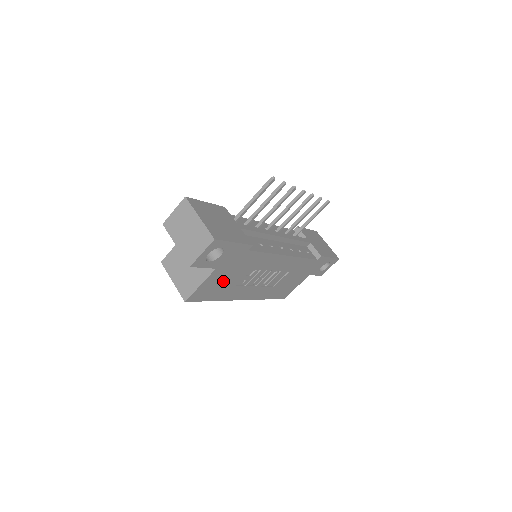
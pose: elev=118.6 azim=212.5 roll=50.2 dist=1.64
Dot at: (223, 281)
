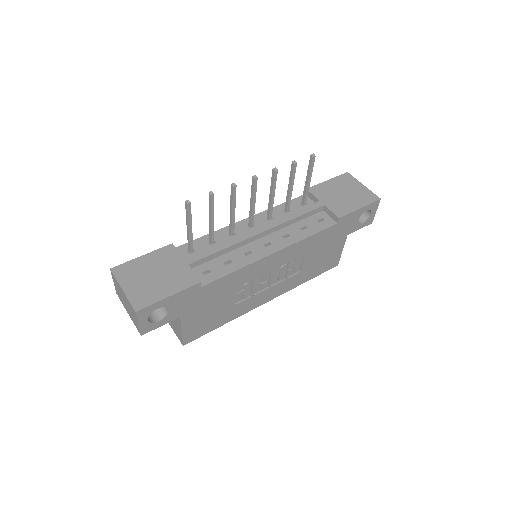
Dot at: (209, 313)
